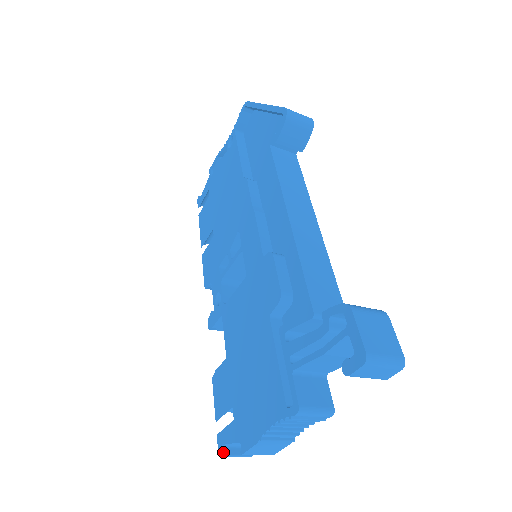
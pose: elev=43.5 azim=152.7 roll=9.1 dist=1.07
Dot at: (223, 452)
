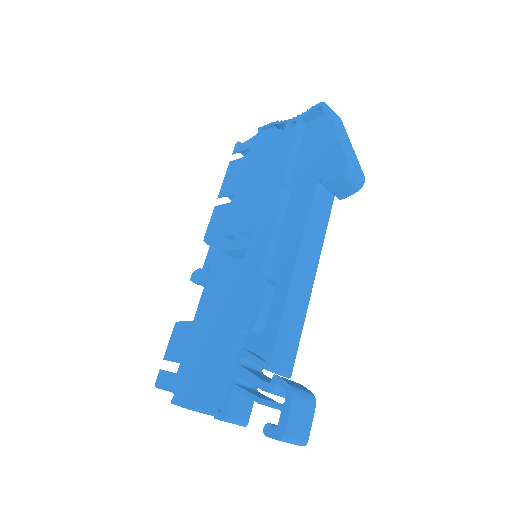
Dot at: (159, 386)
